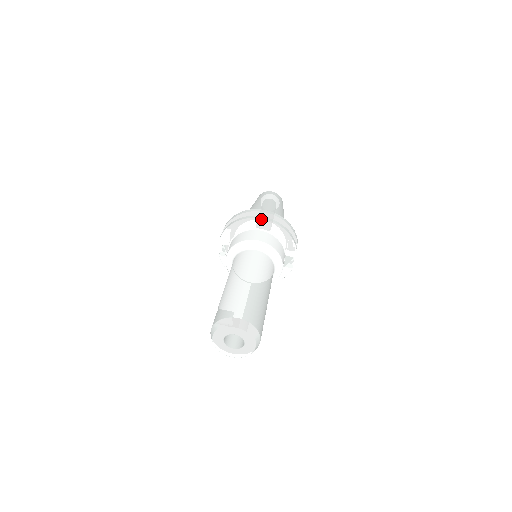
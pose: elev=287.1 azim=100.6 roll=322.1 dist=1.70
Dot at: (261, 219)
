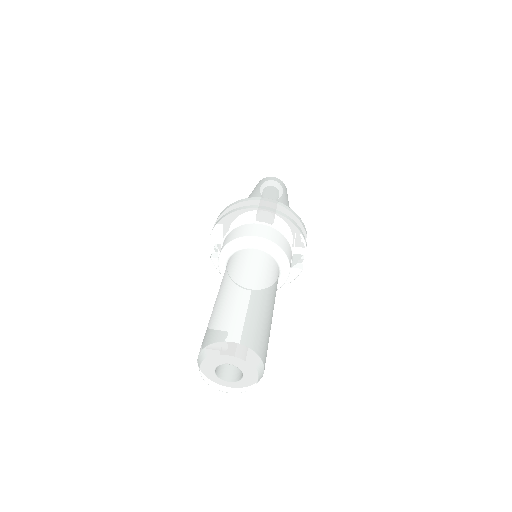
Dot at: (259, 209)
